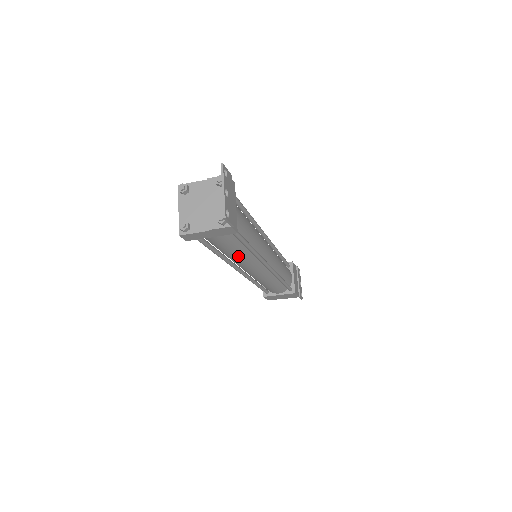
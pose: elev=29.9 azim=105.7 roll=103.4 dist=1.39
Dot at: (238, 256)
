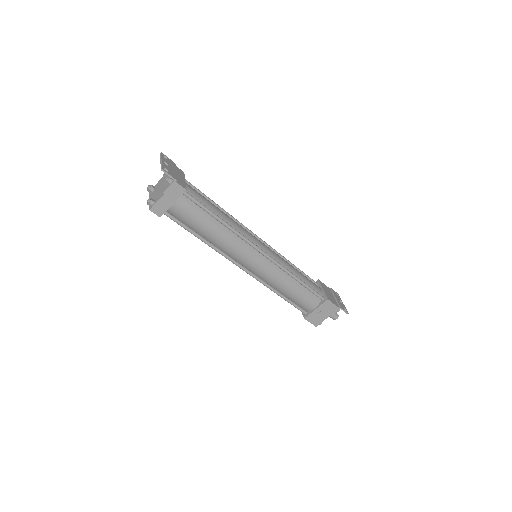
Dot at: (219, 235)
